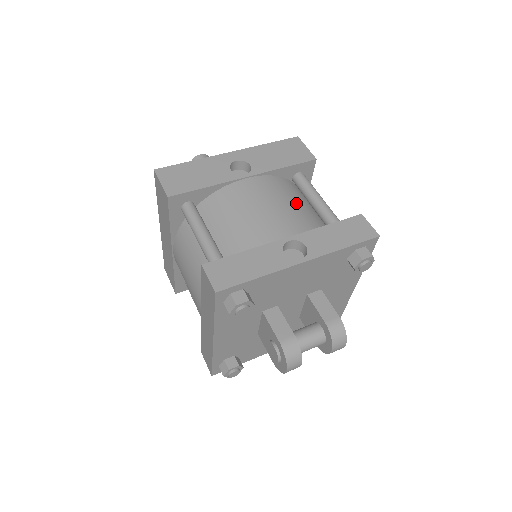
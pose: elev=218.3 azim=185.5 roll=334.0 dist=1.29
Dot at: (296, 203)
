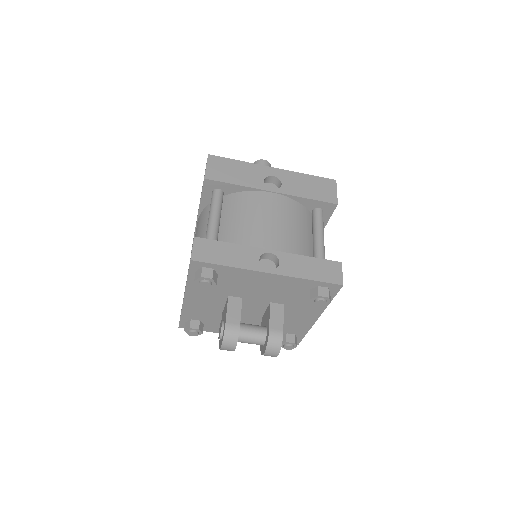
Dot at: (298, 229)
